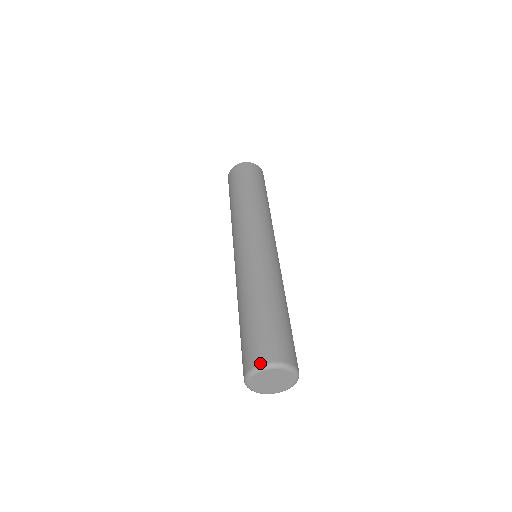
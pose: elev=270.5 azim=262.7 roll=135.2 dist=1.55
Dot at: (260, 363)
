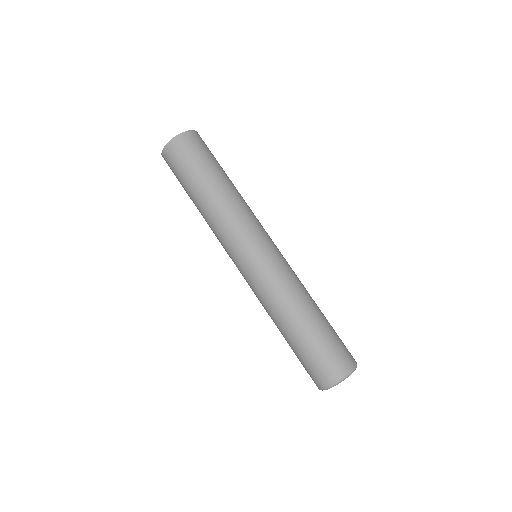
Dot at: (321, 388)
